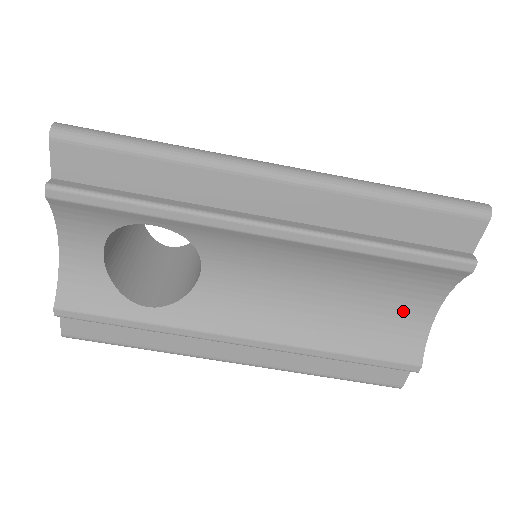
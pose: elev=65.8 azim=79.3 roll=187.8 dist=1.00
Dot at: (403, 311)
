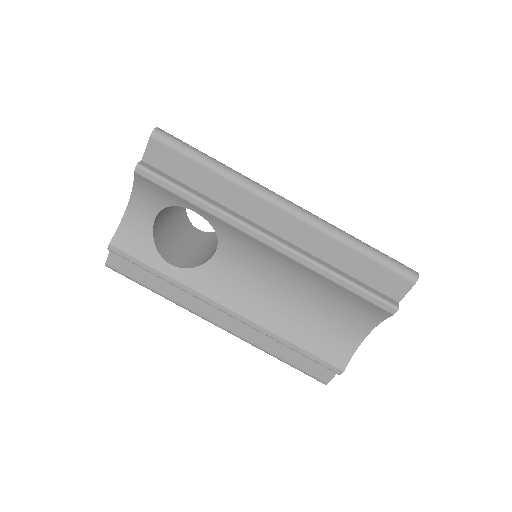
Dot at: (343, 328)
